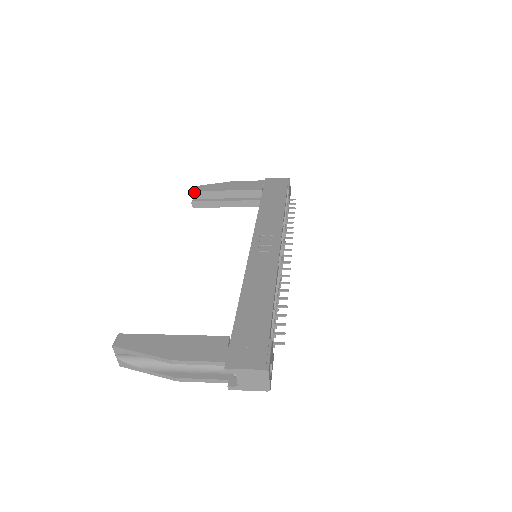
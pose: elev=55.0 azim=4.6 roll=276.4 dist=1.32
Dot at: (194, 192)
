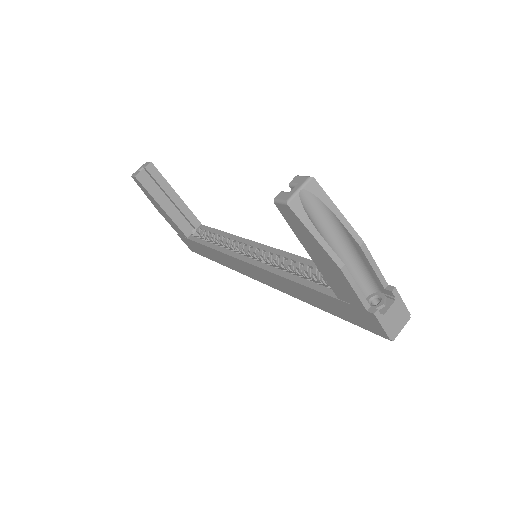
Dot at: (154, 167)
